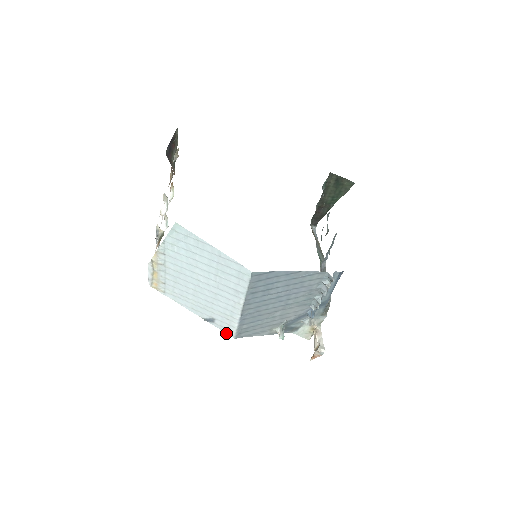
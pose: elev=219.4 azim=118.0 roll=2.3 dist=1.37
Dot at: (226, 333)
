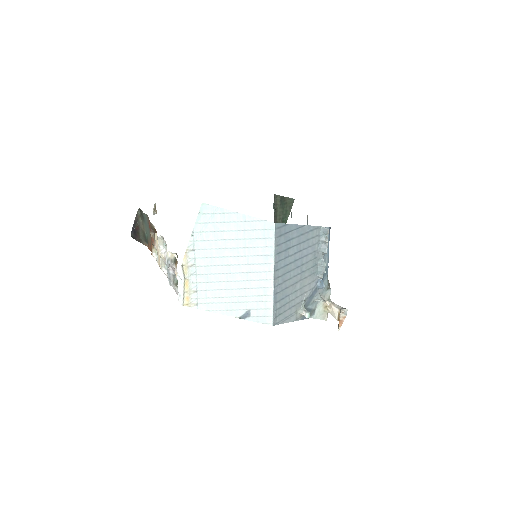
Dot at: occluded
